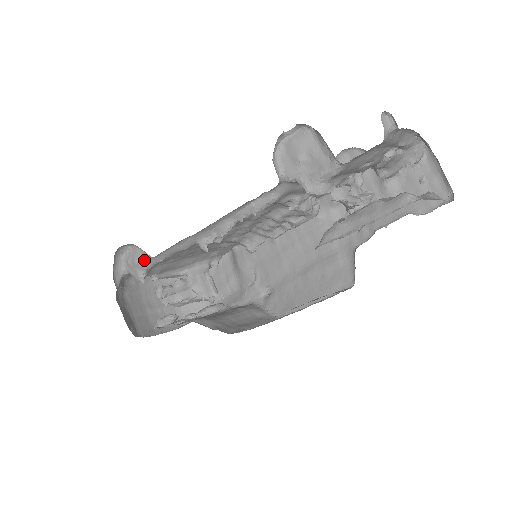
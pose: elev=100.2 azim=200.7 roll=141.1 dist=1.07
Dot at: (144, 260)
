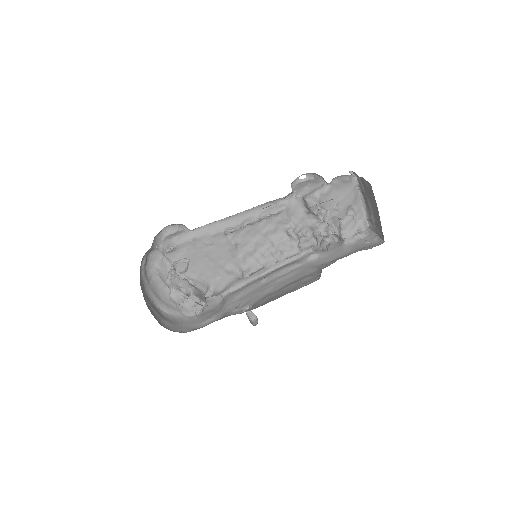
Dot at: (182, 235)
